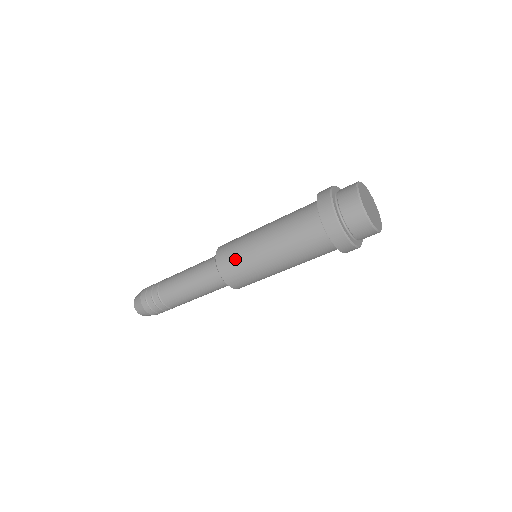
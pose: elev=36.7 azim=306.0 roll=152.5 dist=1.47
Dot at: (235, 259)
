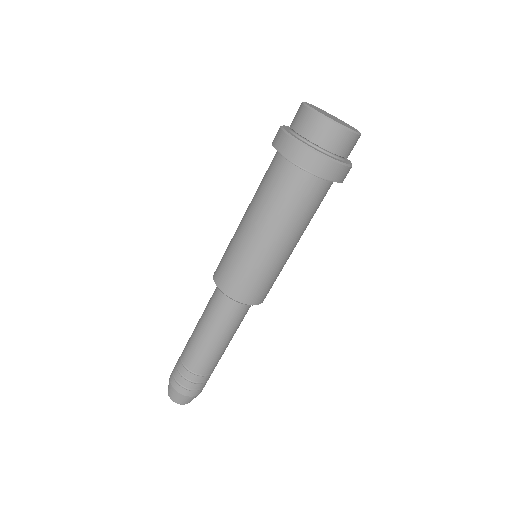
Dot at: (246, 277)
